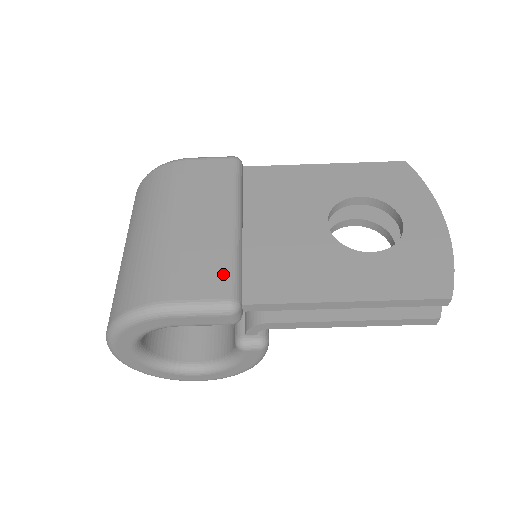
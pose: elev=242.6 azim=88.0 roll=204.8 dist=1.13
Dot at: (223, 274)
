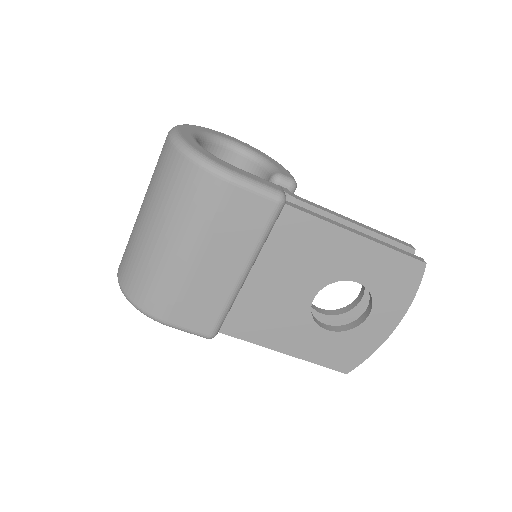
Dot at: (213, 318)
